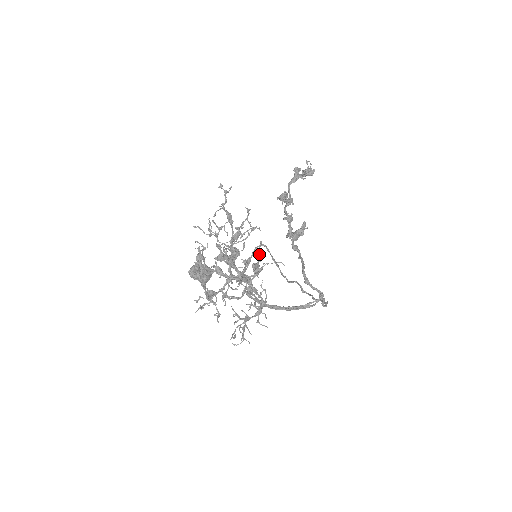
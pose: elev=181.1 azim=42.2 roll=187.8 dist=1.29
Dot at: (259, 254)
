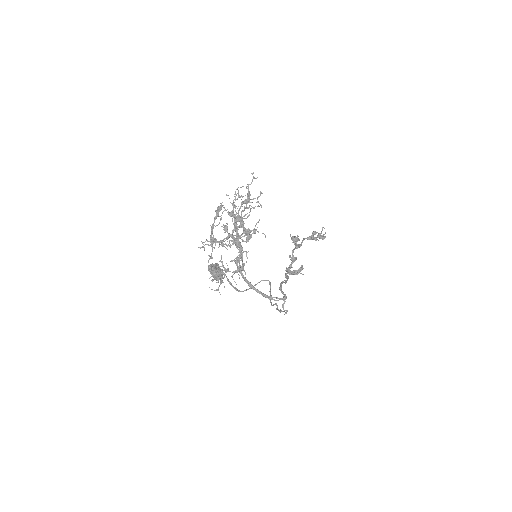
Dot at: occluded
